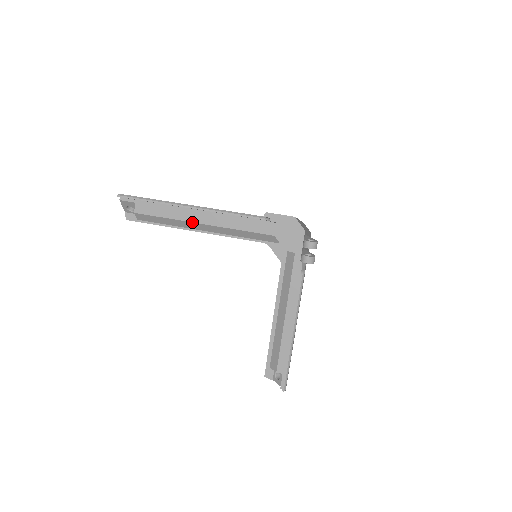
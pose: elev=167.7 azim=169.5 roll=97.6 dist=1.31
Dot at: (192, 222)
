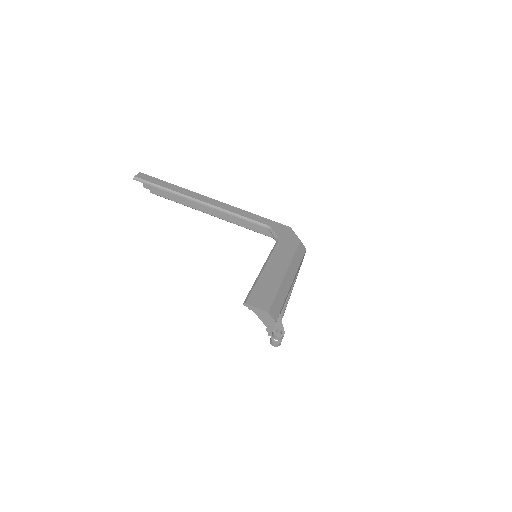
Dot at: occluded
